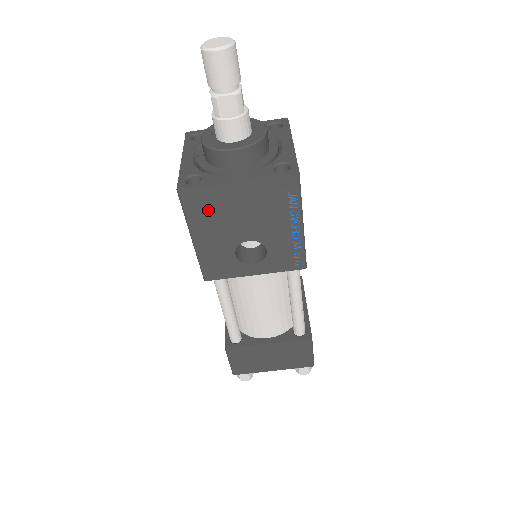
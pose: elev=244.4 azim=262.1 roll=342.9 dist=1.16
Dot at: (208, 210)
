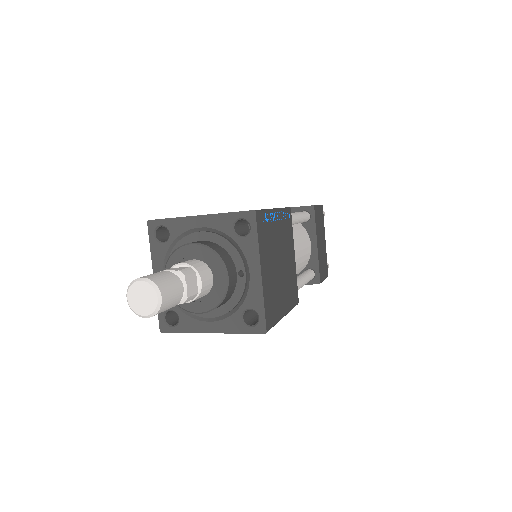
Dot at: occluded
